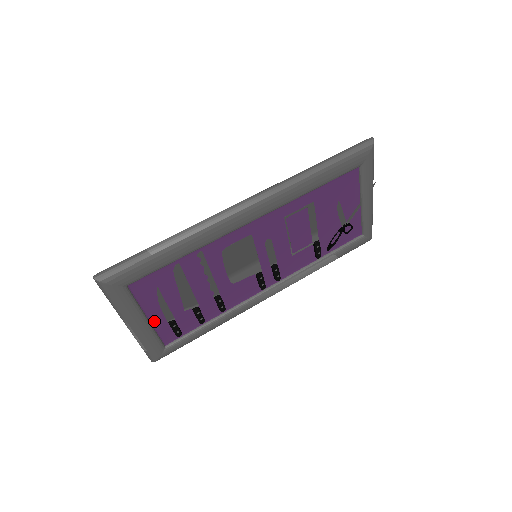
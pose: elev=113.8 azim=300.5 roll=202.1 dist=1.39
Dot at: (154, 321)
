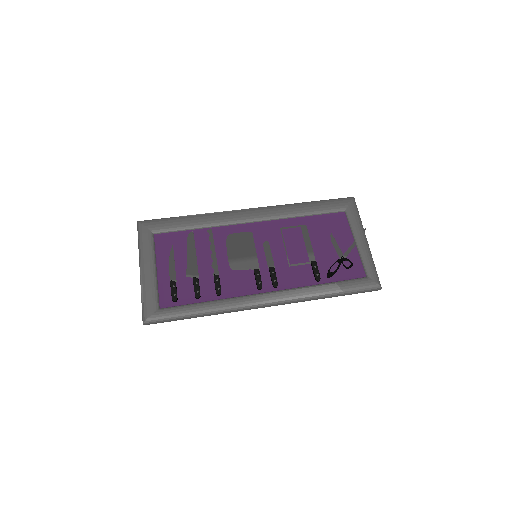
Dot at: (160, 277)
